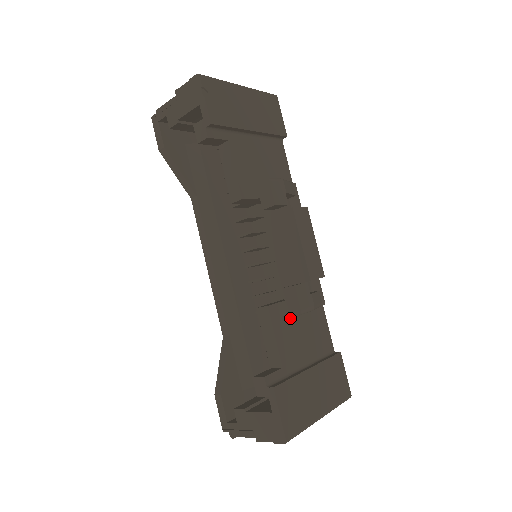
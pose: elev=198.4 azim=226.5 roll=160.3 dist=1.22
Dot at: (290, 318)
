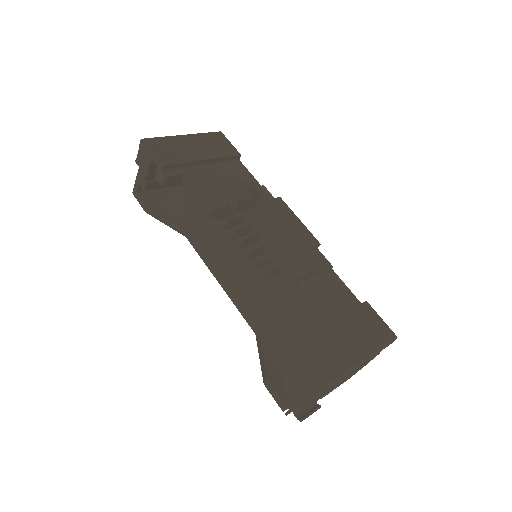
Dot at: (297, 286)
